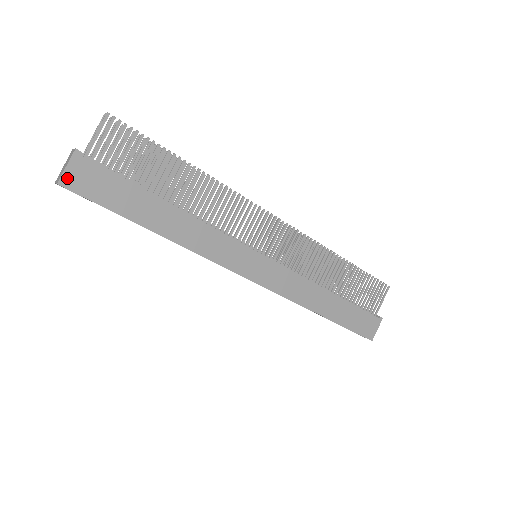
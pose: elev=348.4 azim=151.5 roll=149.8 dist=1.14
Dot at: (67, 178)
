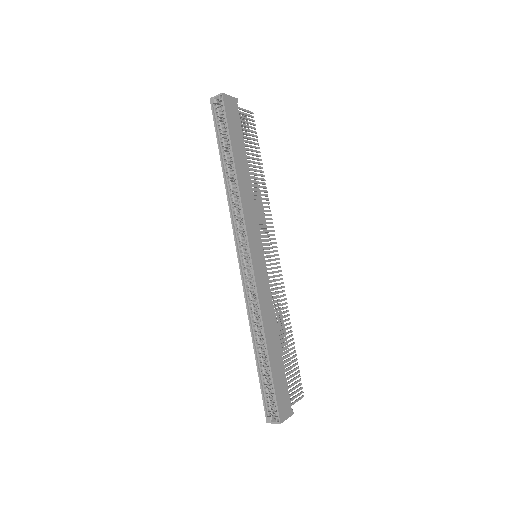
Dot at: (227, 98)
